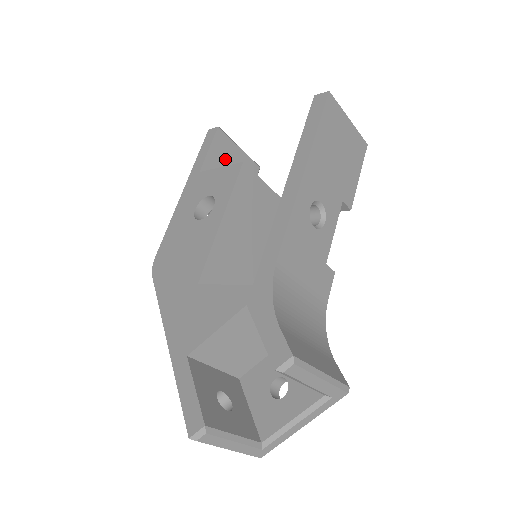
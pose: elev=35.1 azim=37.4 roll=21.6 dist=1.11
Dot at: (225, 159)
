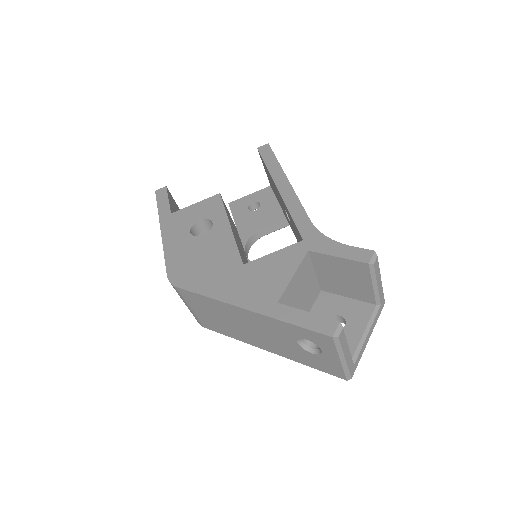
Dot at: occluded
